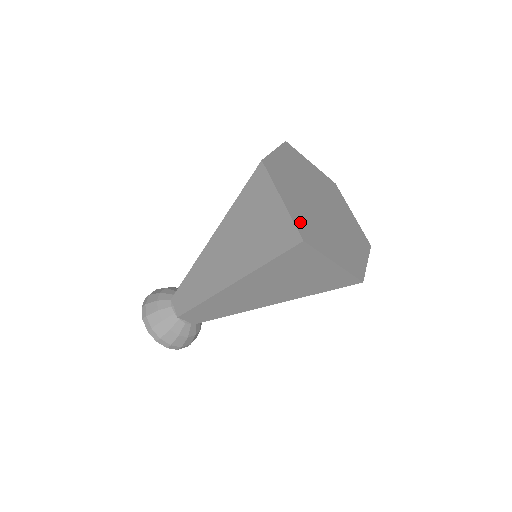
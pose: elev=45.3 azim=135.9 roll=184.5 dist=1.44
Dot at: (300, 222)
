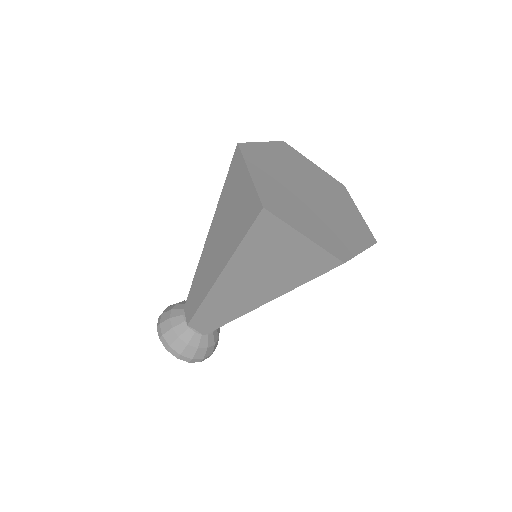
Dot at: (267, 194)
